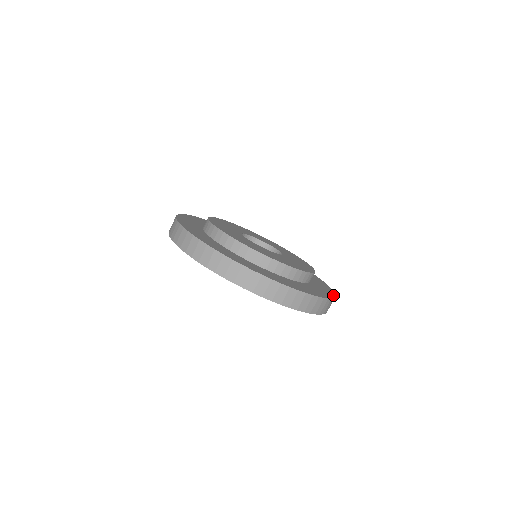
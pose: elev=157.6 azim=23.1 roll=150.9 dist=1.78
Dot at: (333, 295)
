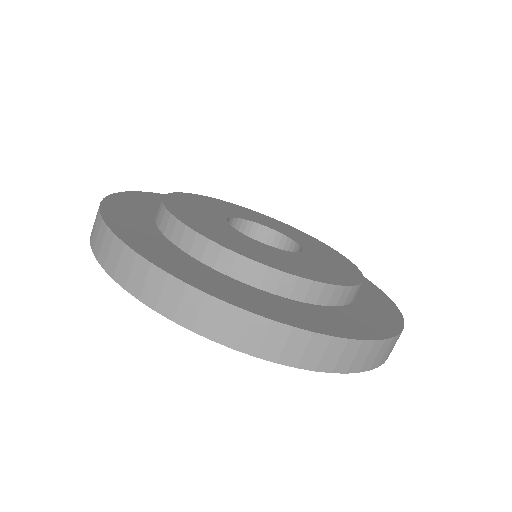
Dot at: (364, 277)
